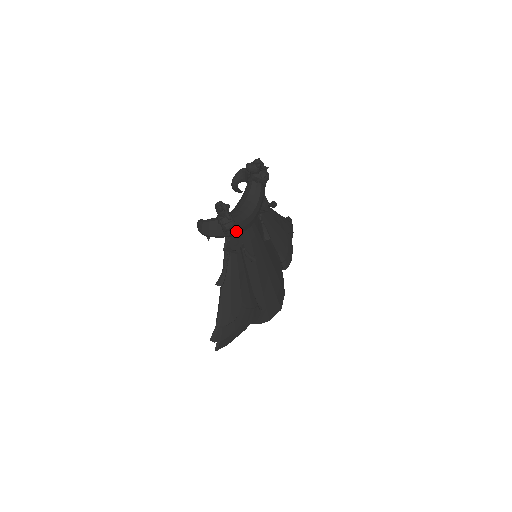
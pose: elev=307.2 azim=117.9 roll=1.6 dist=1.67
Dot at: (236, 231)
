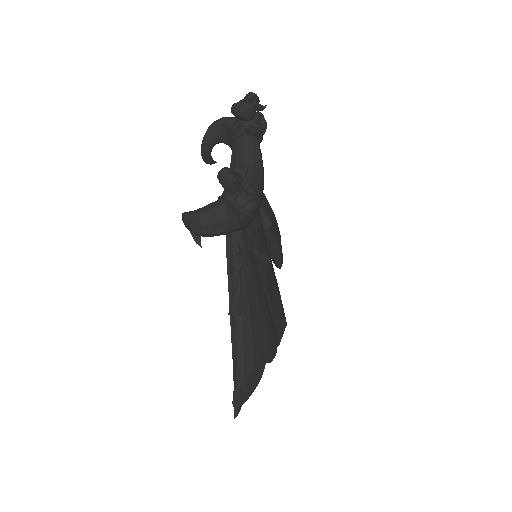
Dot at: occluded
